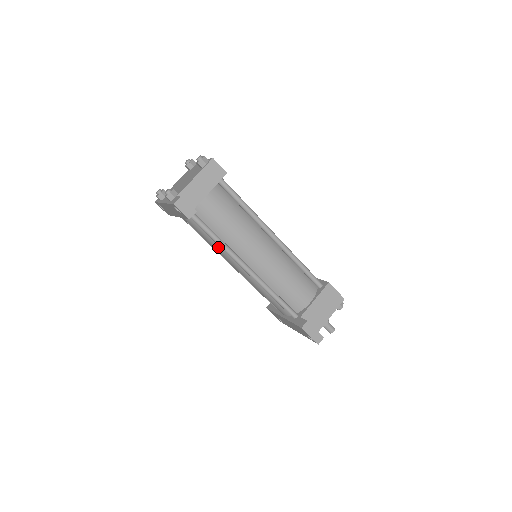
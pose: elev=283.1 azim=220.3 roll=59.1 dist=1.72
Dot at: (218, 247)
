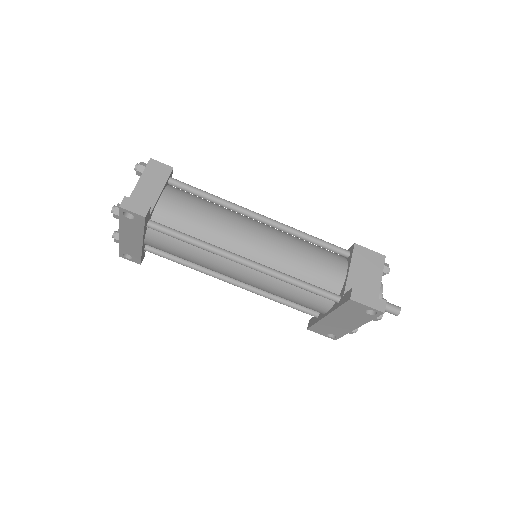
Dot at: (203, 256)
